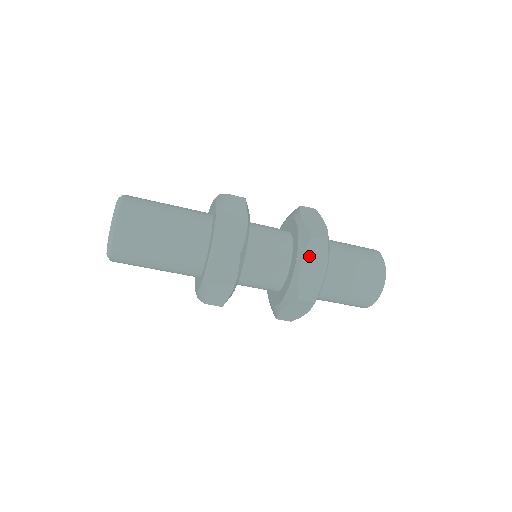
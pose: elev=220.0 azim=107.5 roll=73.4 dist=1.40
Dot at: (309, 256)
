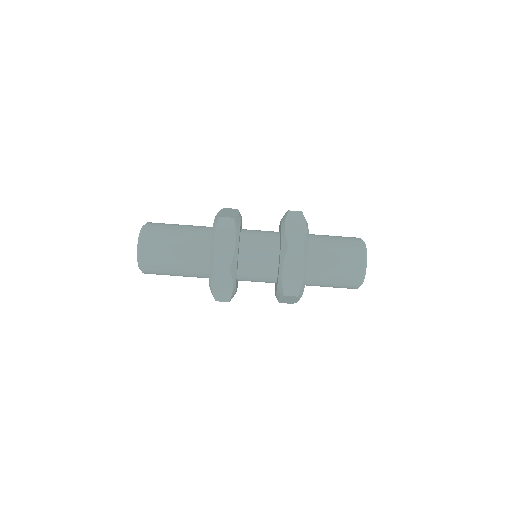
Dot at: (290, 221)
